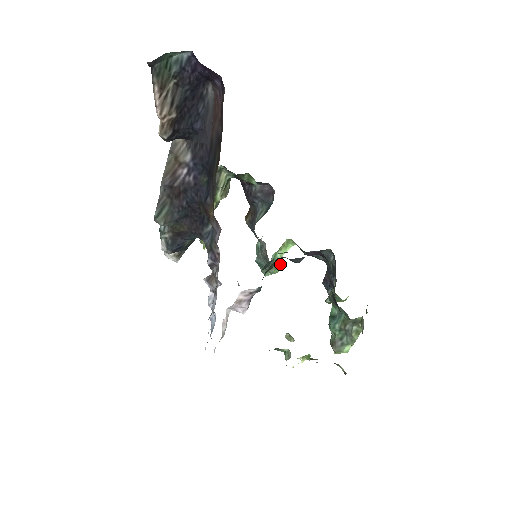
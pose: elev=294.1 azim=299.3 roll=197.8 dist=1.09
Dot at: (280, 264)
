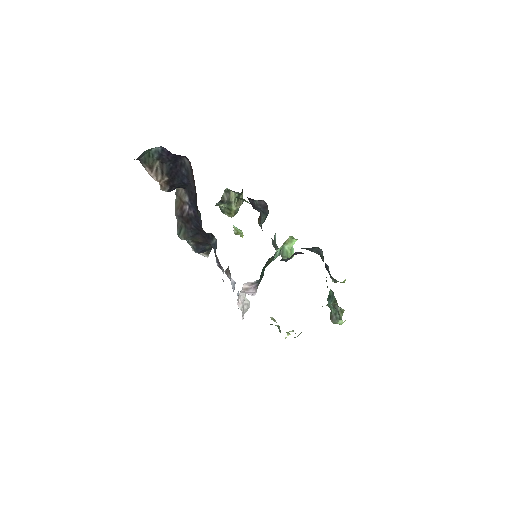
Dot at: (293, 252)
